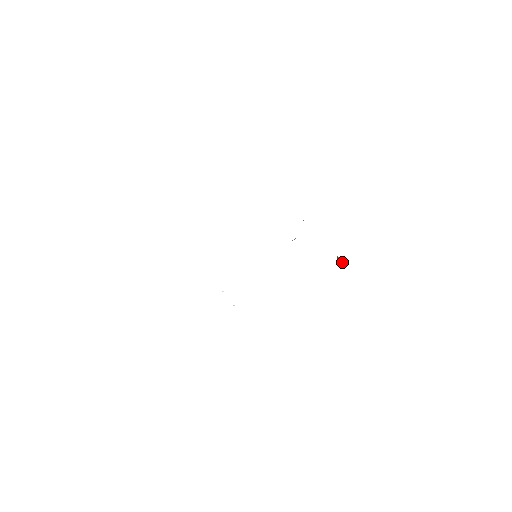
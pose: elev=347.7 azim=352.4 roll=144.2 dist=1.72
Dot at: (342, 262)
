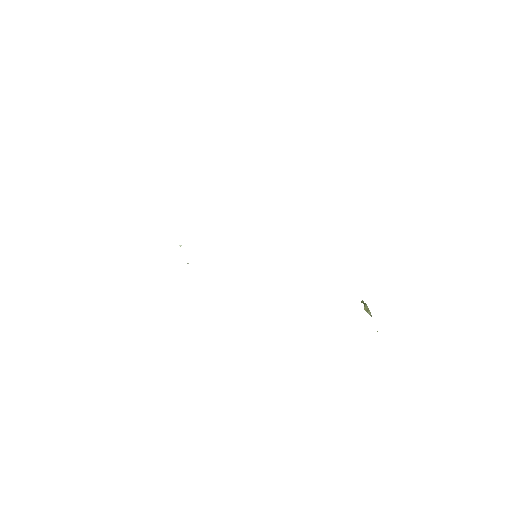
Dot at: (370, 315)
